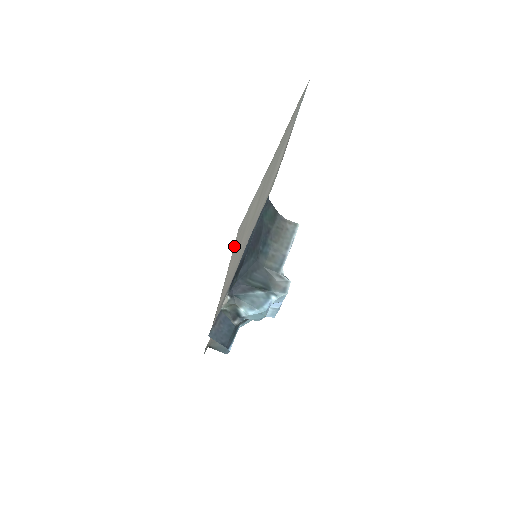
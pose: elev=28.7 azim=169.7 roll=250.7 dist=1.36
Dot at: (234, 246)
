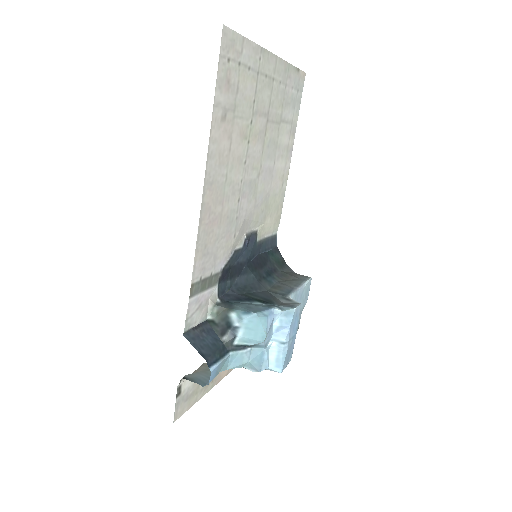
Dot at: (219, 69)
